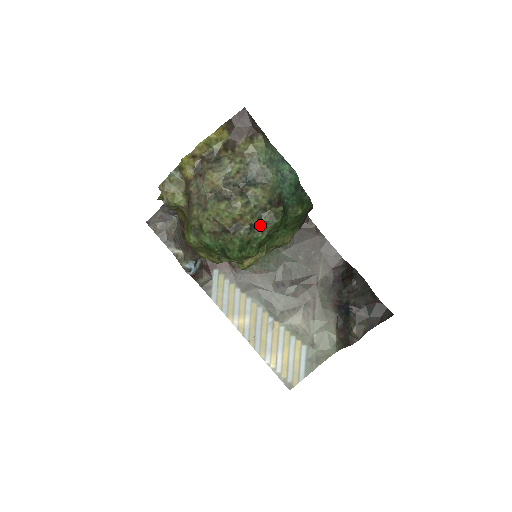
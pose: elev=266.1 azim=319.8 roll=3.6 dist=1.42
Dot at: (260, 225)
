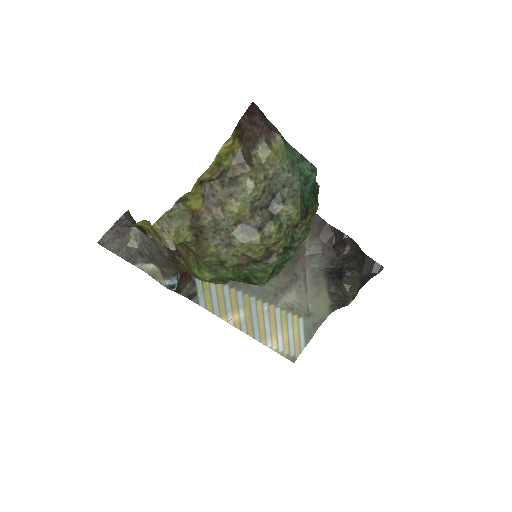
Dot at: (292, 244)
